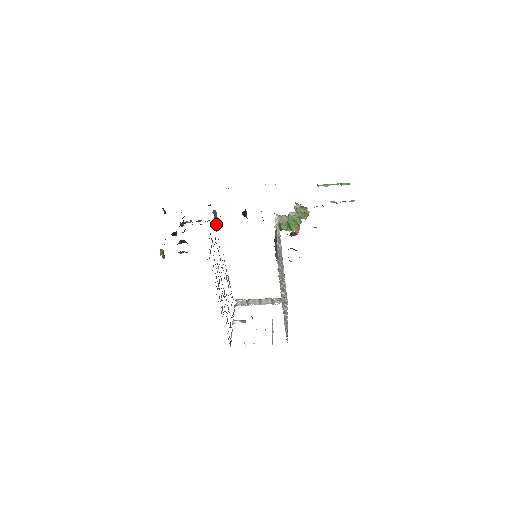
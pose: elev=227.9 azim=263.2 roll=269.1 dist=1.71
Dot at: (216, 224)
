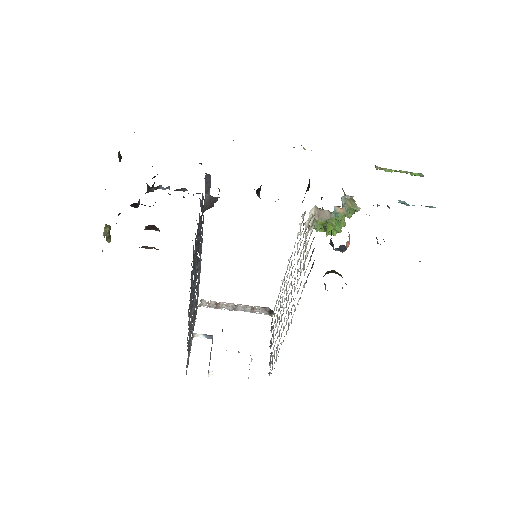
Dot at: (205, 196)
